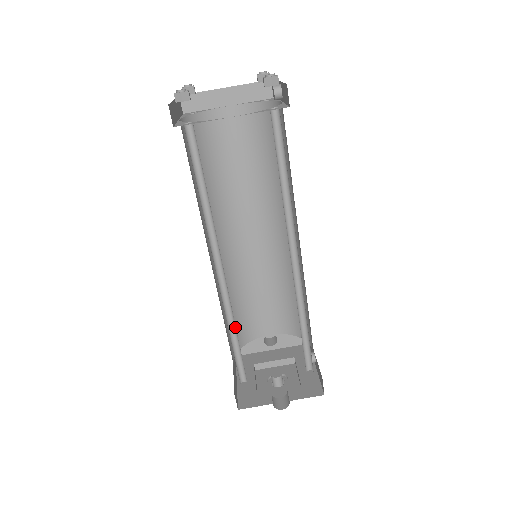
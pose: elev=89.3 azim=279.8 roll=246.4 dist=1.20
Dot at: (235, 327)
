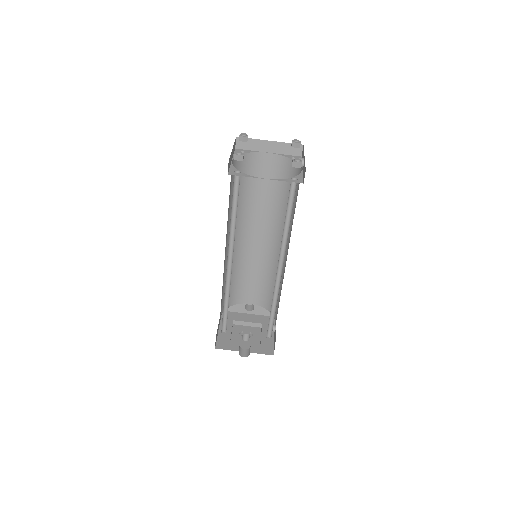
Dot at: occluded
